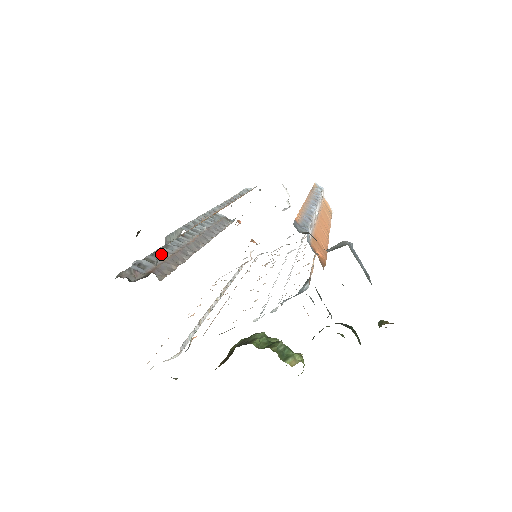
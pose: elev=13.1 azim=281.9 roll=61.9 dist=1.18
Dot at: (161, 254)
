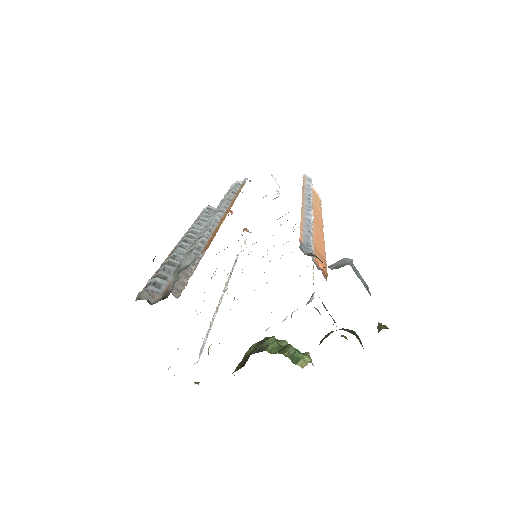
Dot at: (177, 277)
